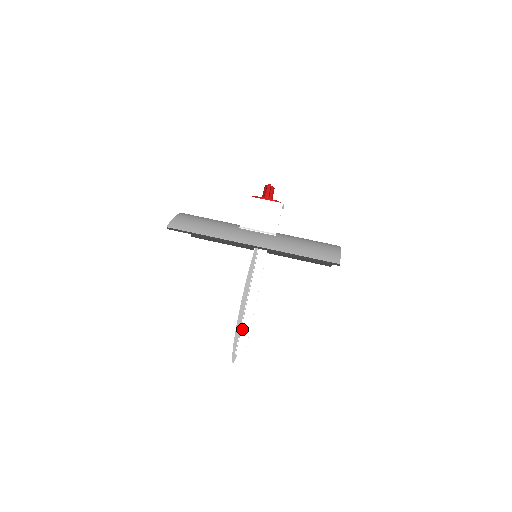
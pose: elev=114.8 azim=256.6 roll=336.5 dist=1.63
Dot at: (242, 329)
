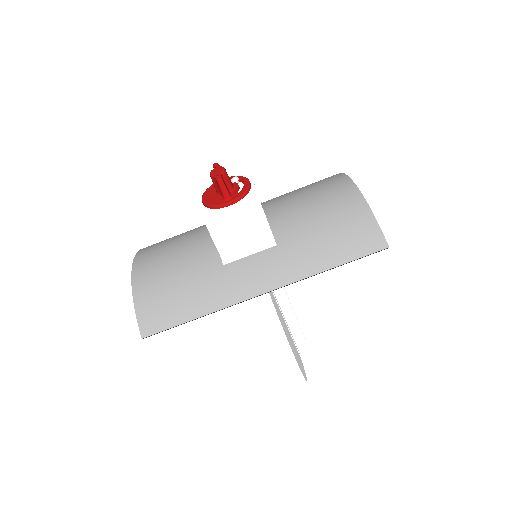
Dot at: (290, 329)
